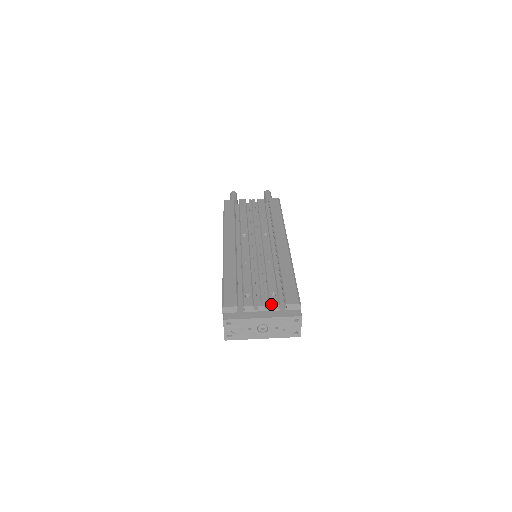
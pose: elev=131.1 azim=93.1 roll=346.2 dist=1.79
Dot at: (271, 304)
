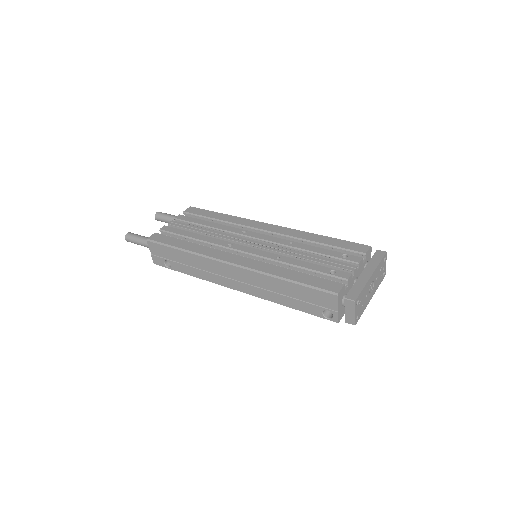
Dot at: (359, 262)
